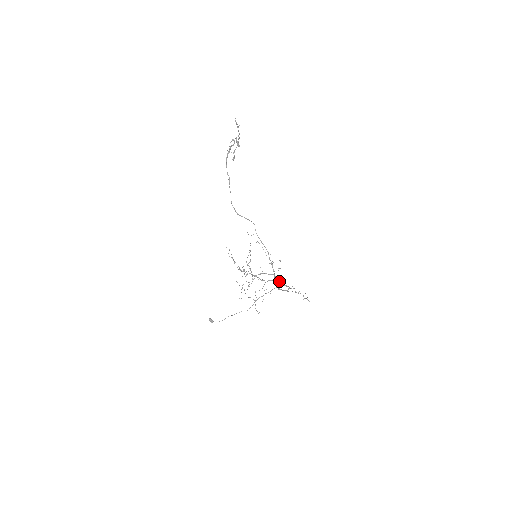
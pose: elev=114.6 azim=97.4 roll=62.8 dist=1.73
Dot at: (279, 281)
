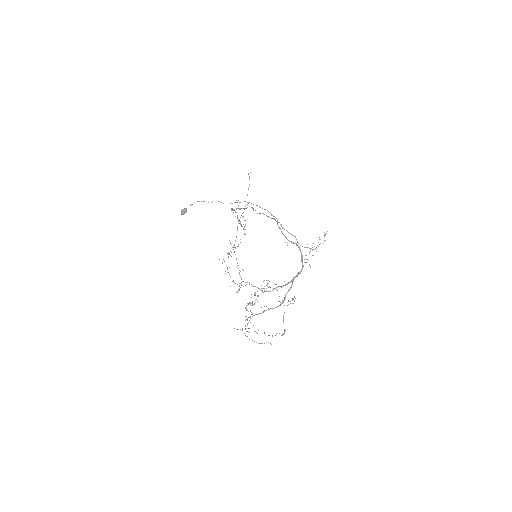
Dot at: occluded
